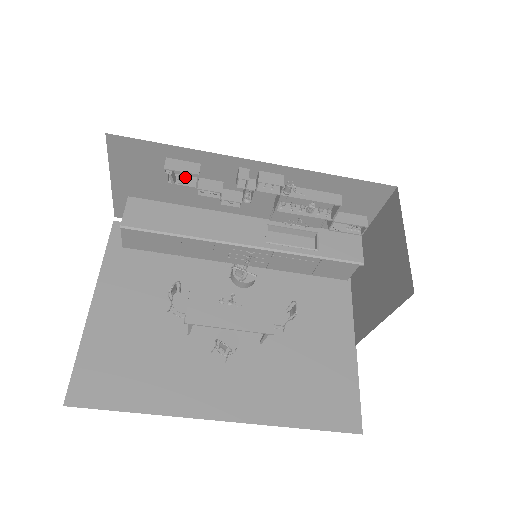
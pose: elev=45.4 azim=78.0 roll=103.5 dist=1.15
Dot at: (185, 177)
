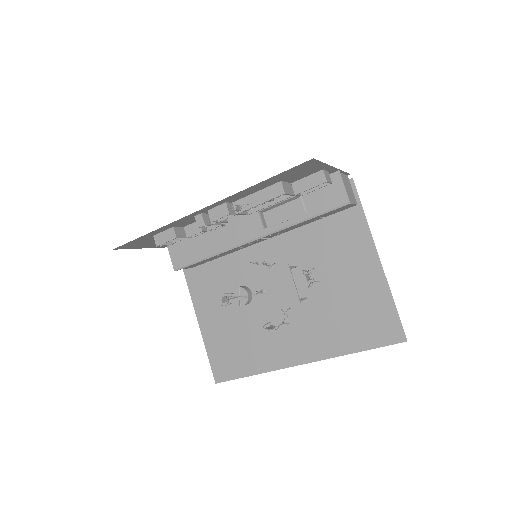
Dot at: occluded
